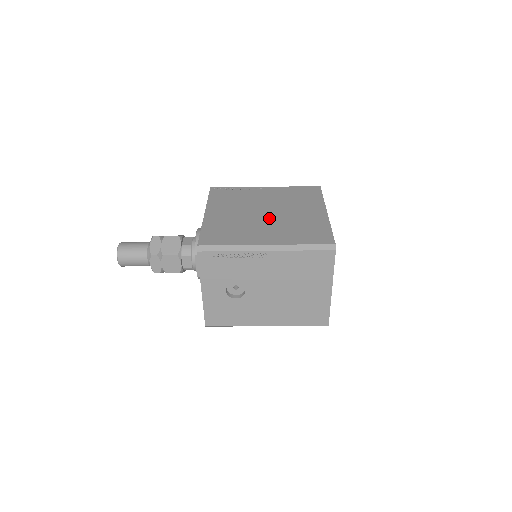
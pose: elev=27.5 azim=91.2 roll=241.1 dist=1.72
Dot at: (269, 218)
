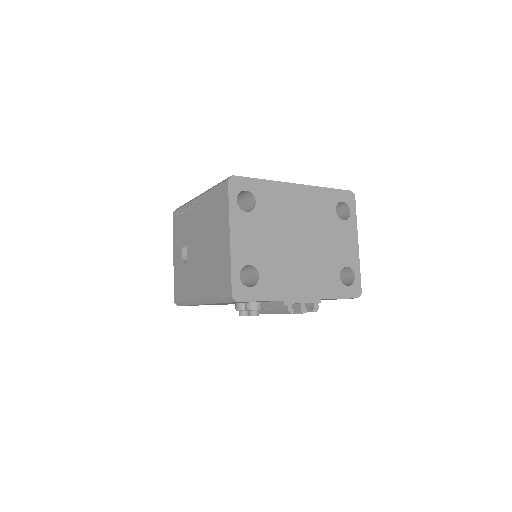
Dot at: occluded
